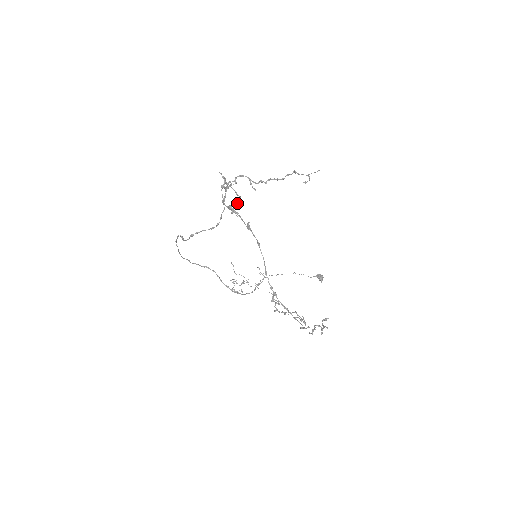
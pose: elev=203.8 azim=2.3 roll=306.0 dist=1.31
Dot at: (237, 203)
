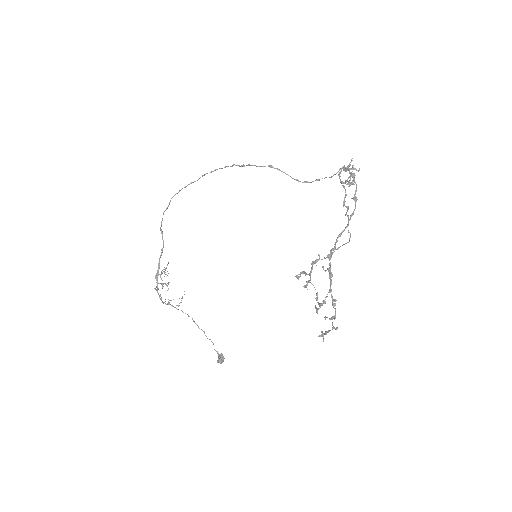
Dot at: occluded
